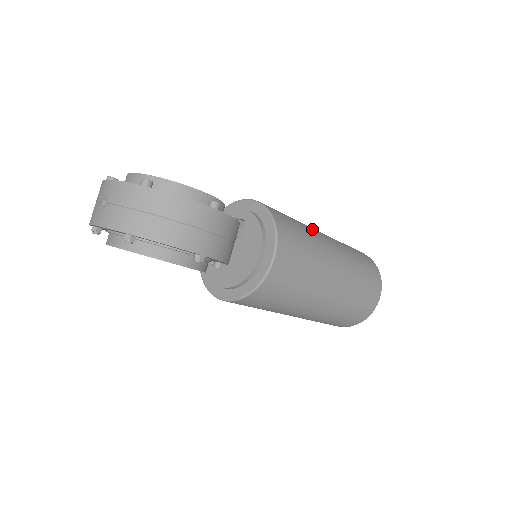
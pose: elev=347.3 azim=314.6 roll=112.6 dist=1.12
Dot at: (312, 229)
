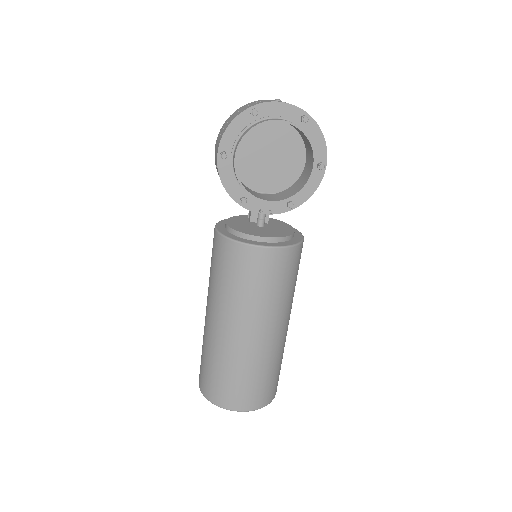
Dot at: occluded
